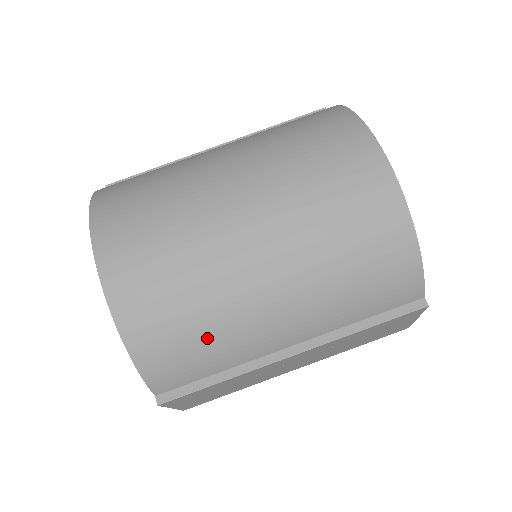
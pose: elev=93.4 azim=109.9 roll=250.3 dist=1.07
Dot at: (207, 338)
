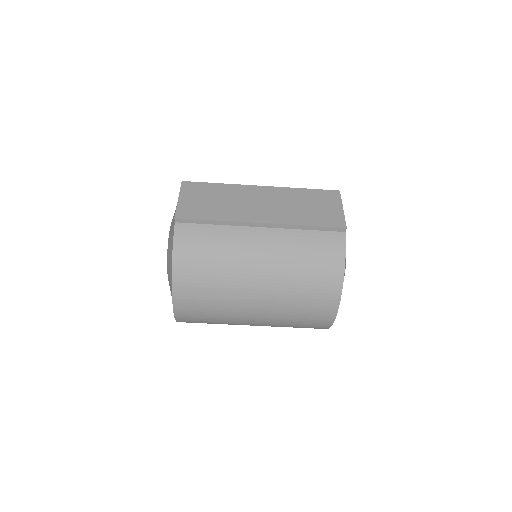
Dot at: occluded
